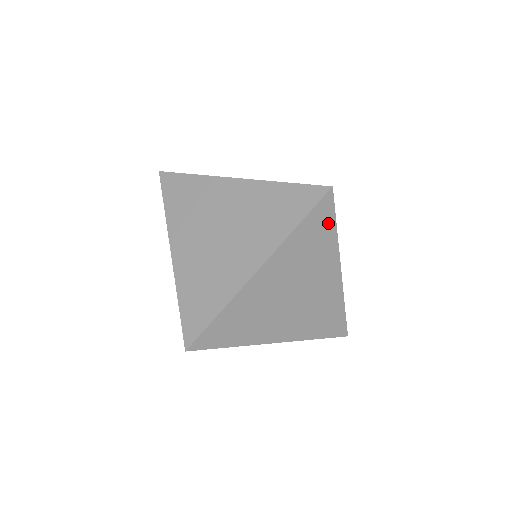
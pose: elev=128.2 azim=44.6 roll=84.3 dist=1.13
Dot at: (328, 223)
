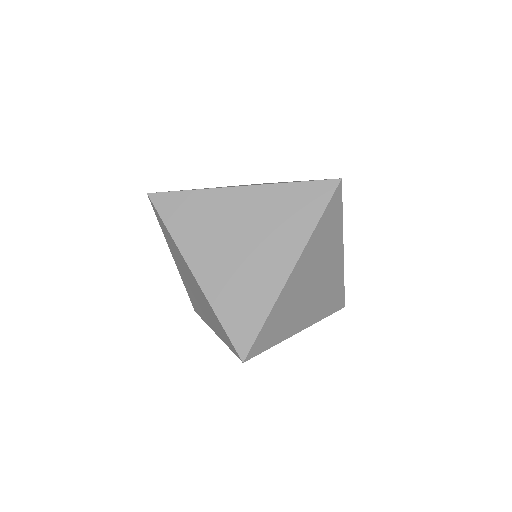
Dot at: (338, 212)
